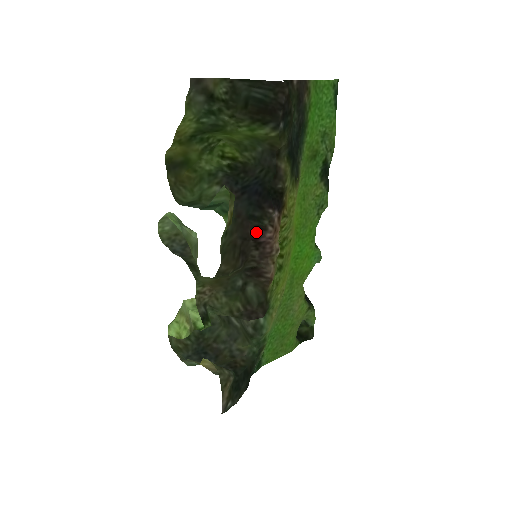
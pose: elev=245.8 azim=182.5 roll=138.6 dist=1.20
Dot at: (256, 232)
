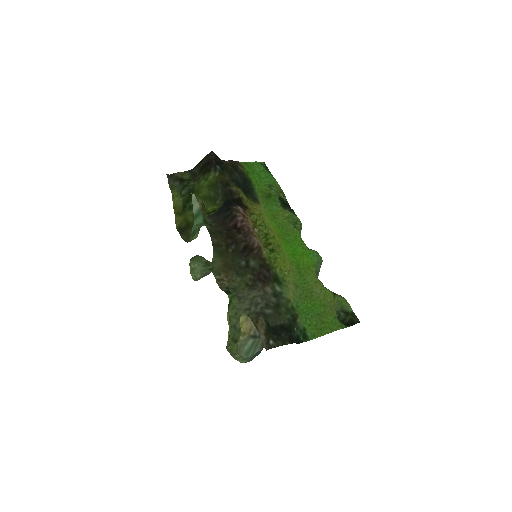
Dot at: (233, 222)
